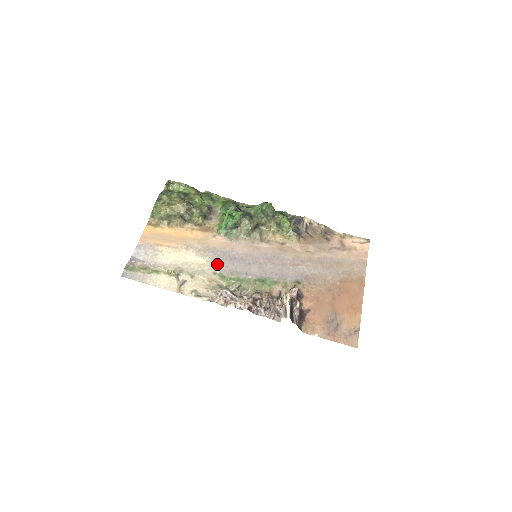
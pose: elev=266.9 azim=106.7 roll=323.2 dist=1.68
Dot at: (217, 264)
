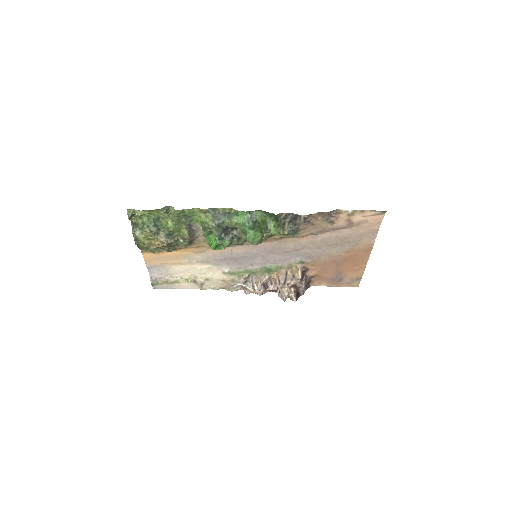
Dot at: (223, 265)
